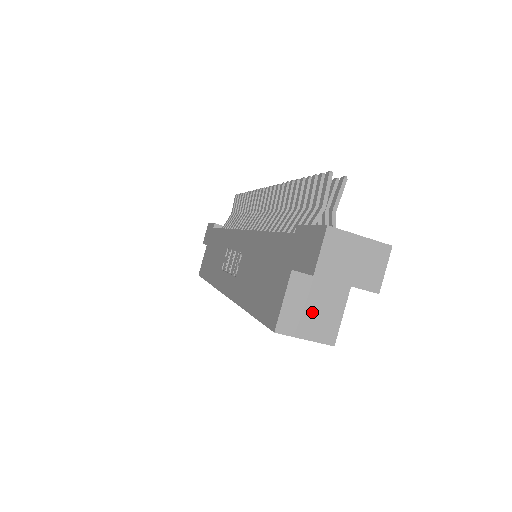
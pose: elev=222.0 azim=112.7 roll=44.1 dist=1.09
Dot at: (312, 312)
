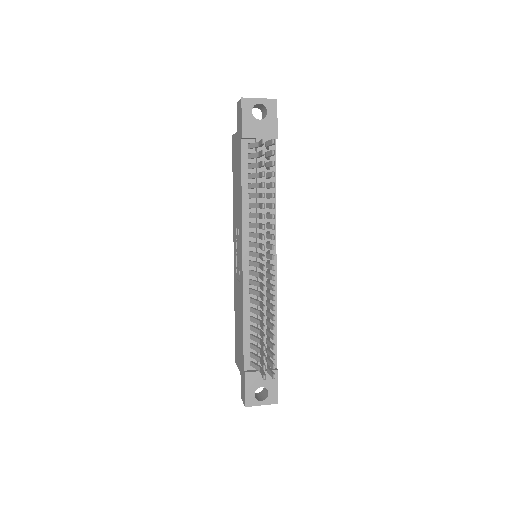
Dot at: occluded
